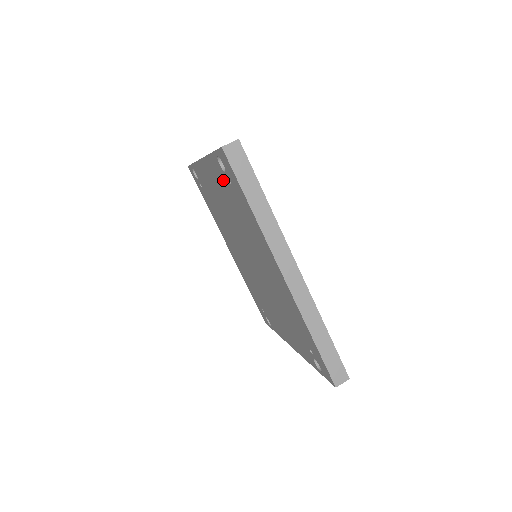
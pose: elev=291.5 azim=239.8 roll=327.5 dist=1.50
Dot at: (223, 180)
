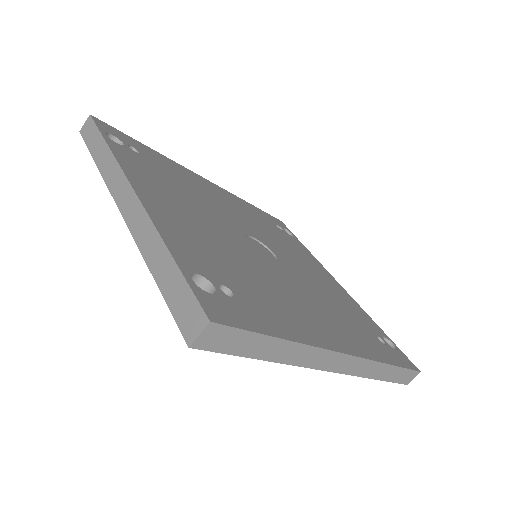
Dot at: occluded
